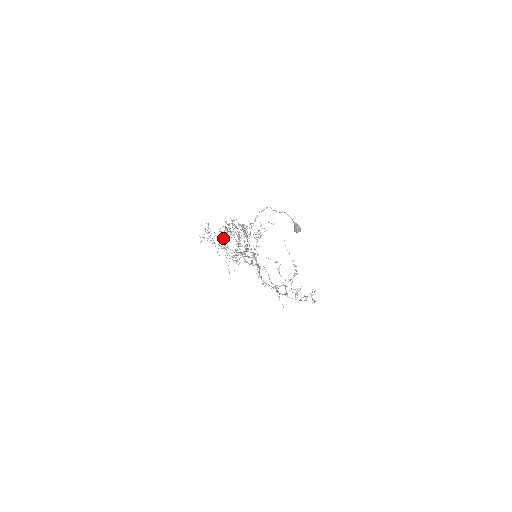
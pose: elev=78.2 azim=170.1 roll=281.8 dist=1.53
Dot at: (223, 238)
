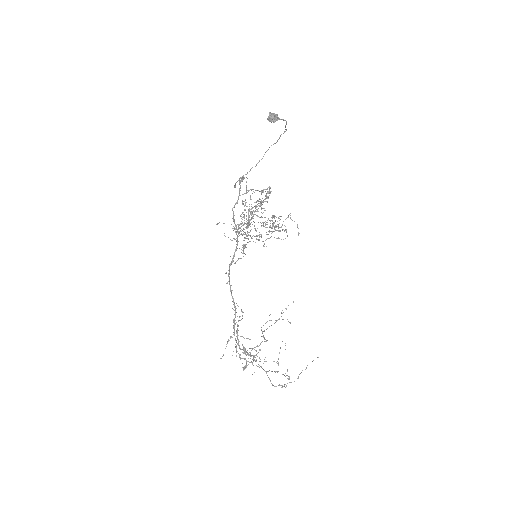
Dot at: occluded
